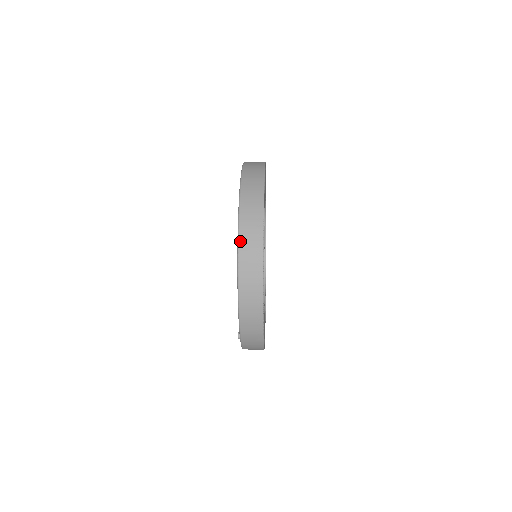
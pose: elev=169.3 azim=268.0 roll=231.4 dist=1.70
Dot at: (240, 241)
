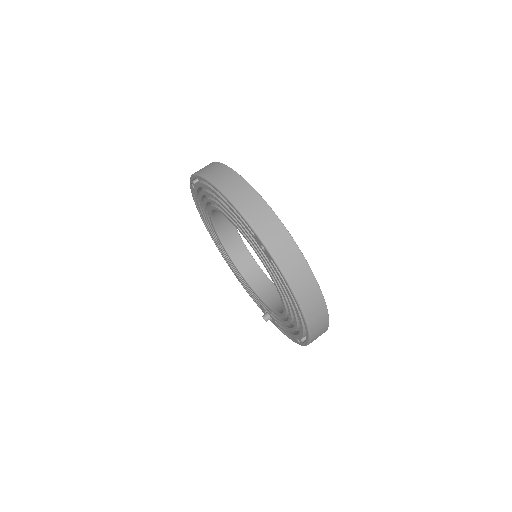
Dot at: (301, 304)
